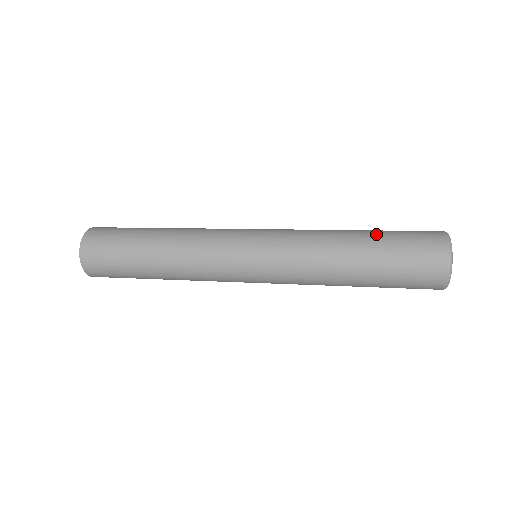
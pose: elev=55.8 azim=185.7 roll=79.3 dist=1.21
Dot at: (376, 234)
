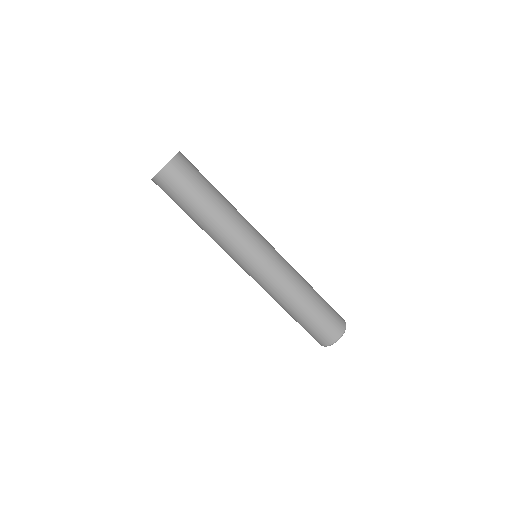
Dot at: occluded
